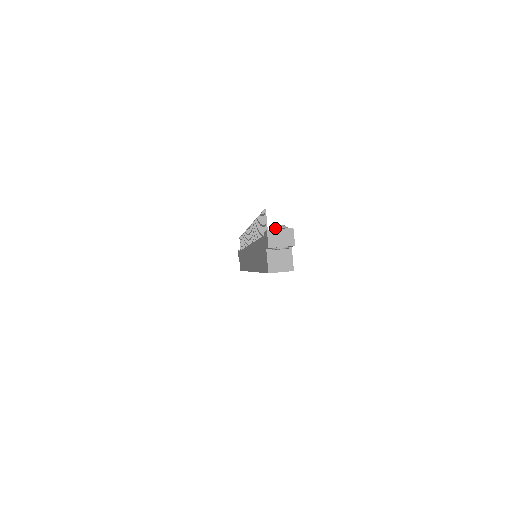
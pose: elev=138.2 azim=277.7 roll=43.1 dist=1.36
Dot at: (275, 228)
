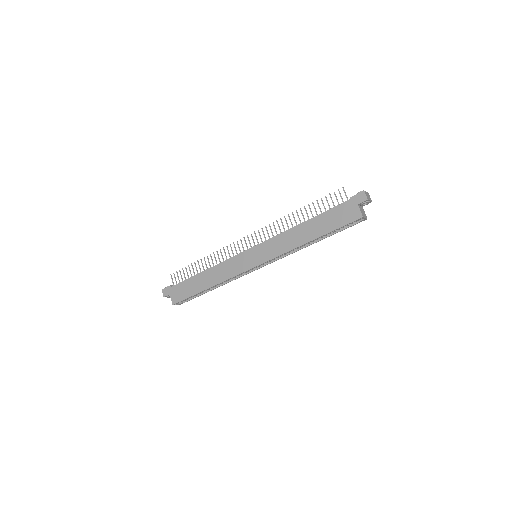
Dot at: (364, 191)
